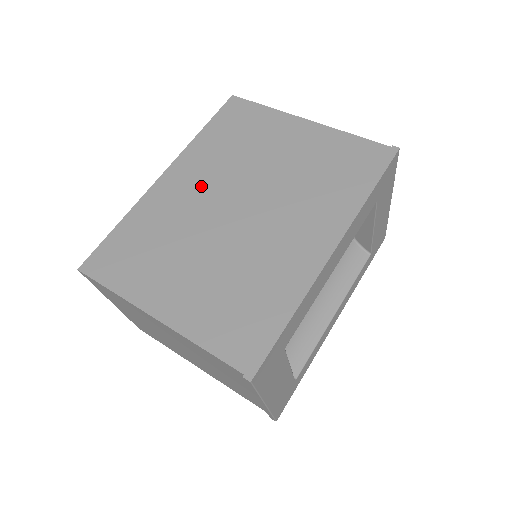
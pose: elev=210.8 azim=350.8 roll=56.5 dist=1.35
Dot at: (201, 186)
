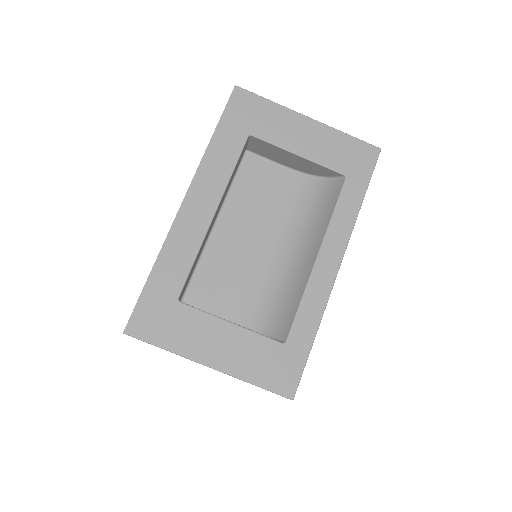
Dot at: occluded
